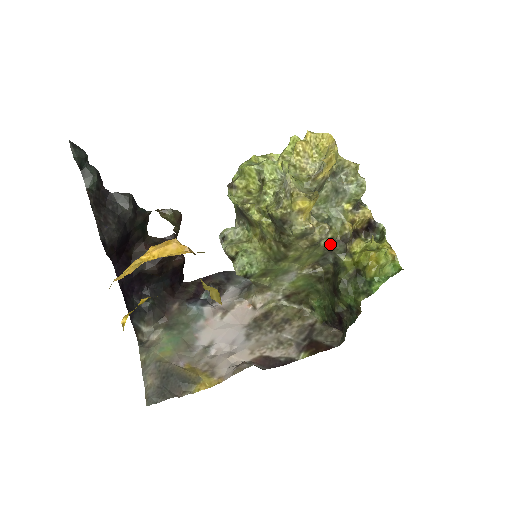
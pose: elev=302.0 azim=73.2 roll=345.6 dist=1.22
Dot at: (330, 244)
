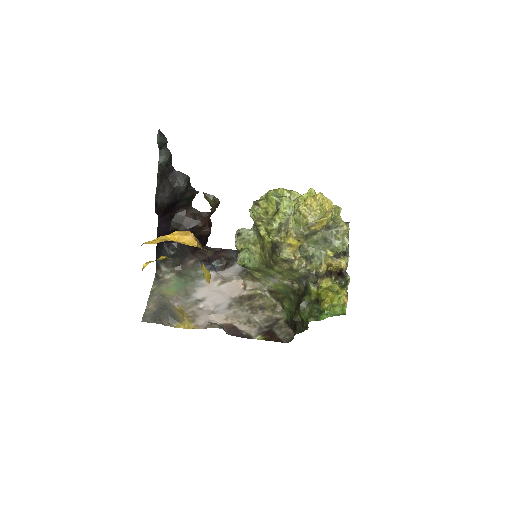
Dot at: (306, 273)
